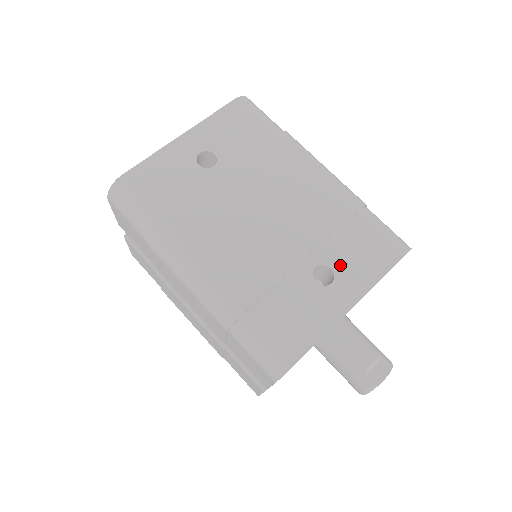
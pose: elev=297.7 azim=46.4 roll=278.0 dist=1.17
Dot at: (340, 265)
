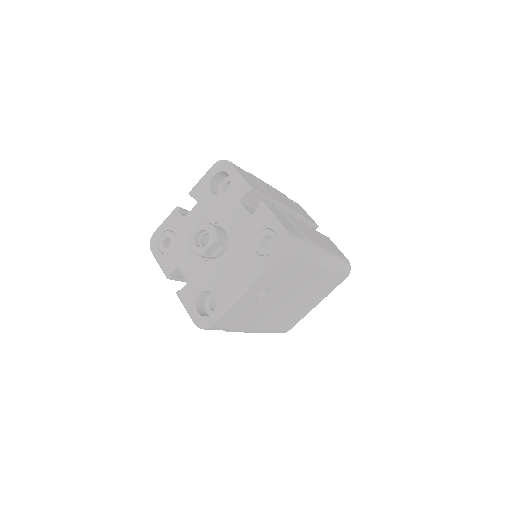
Dot at: (317, 296)
